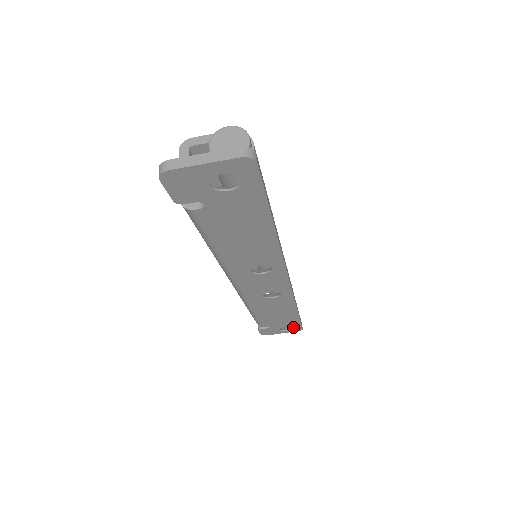
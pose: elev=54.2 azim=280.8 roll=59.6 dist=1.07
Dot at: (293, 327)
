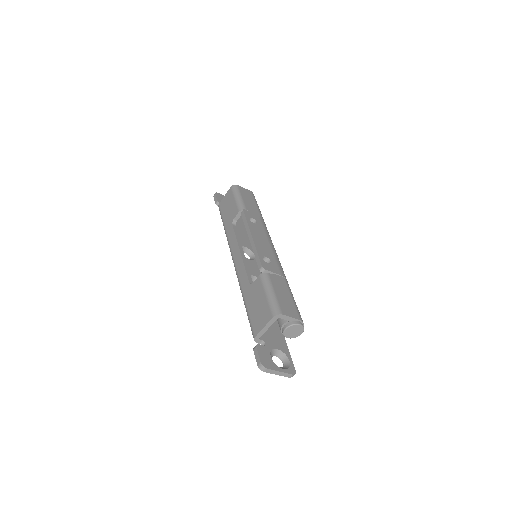
Dot at: occluded
